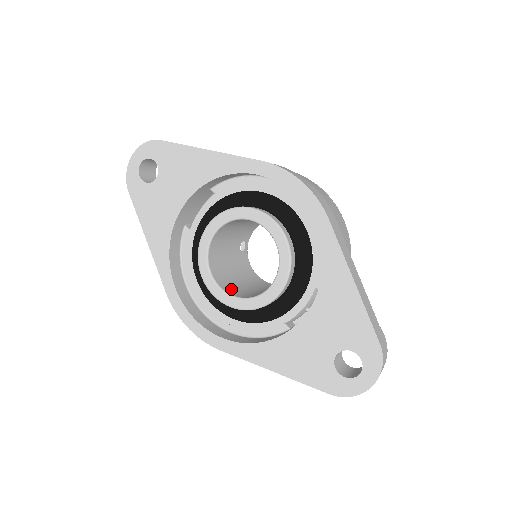
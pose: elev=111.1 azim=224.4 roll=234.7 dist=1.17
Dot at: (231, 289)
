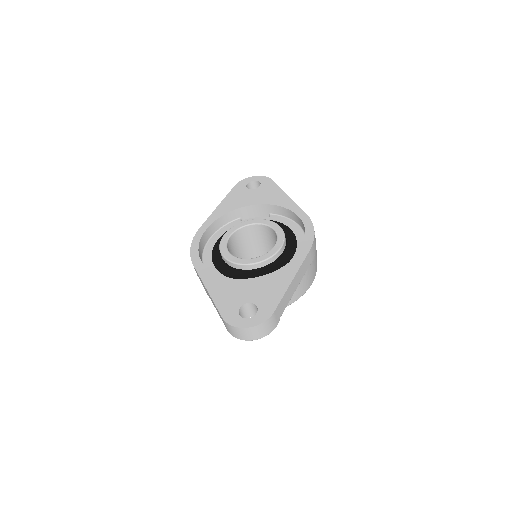
Dot at: occluded
